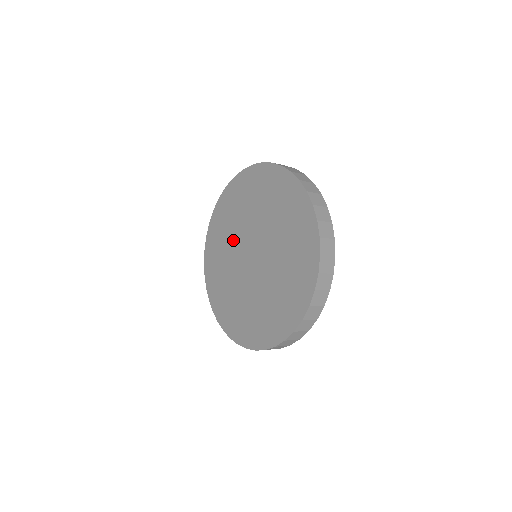
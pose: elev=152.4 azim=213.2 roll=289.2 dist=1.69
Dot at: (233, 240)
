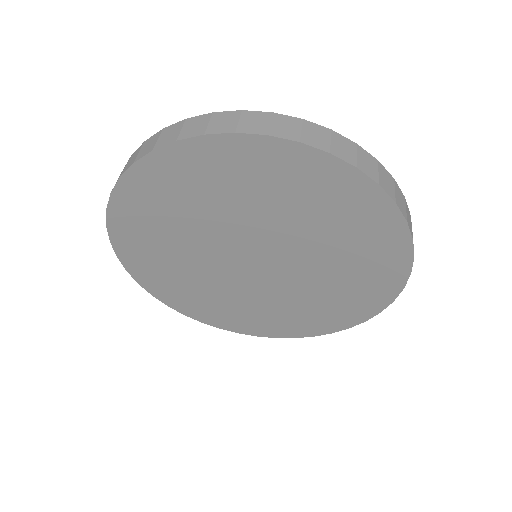
Dot at: (194, 252)
